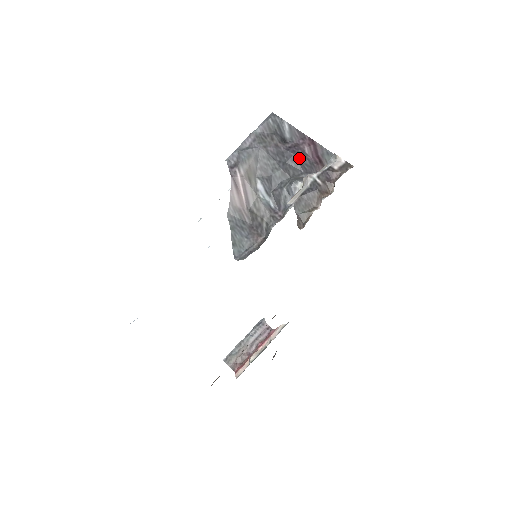
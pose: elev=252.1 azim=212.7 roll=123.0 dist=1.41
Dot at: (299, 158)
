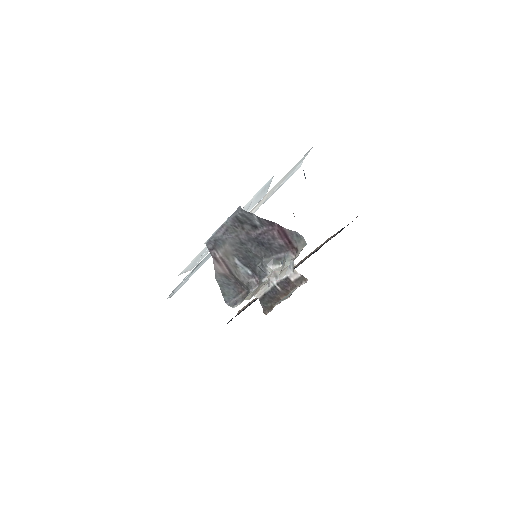
Dot at: (269, 244)
